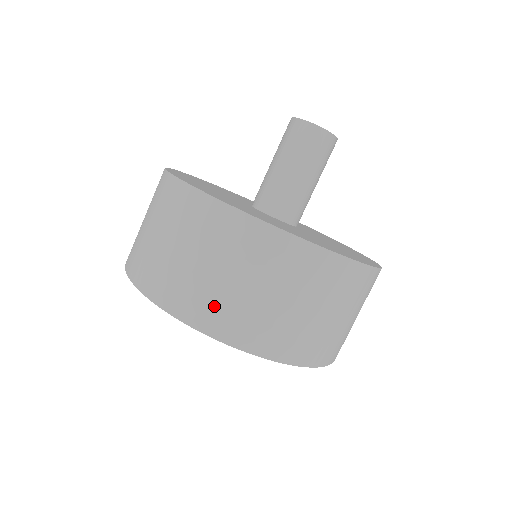
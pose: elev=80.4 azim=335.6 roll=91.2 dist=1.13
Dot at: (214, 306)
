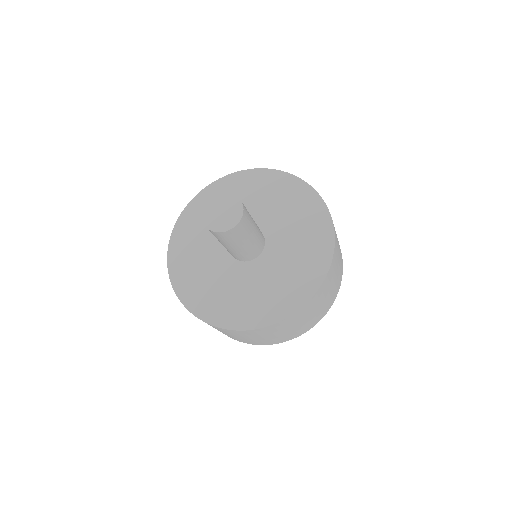
Dot at: occluded
